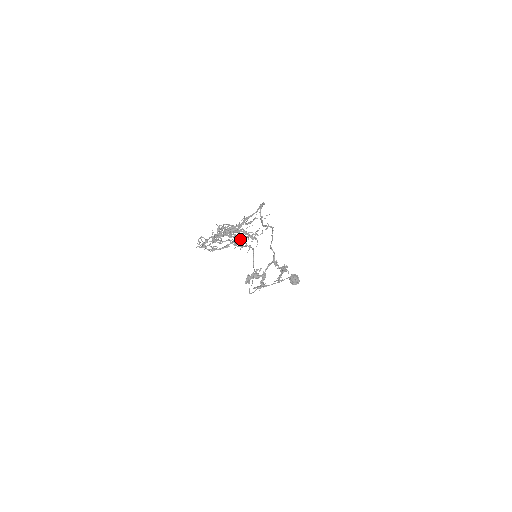
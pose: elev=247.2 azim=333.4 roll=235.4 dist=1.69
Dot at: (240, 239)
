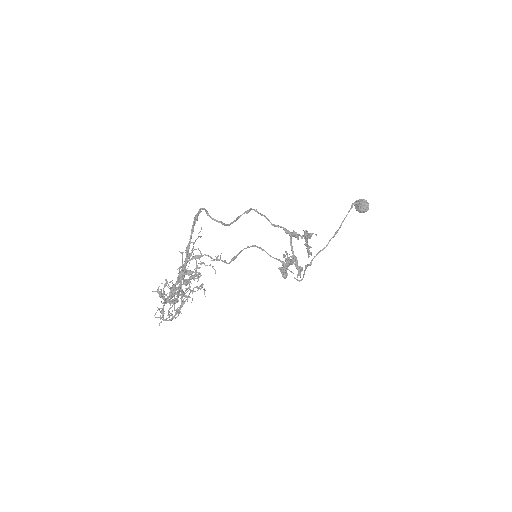
Dot at: (219, 259)
